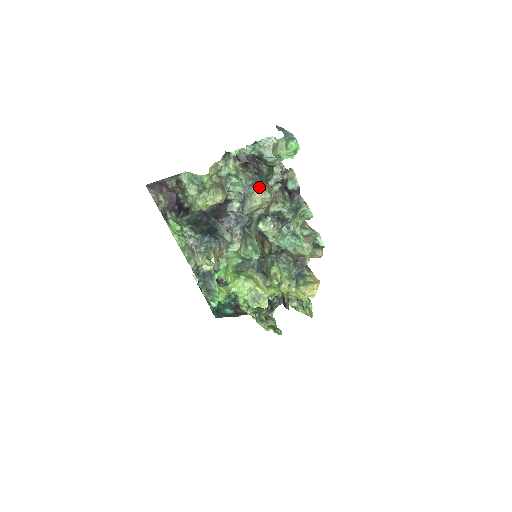
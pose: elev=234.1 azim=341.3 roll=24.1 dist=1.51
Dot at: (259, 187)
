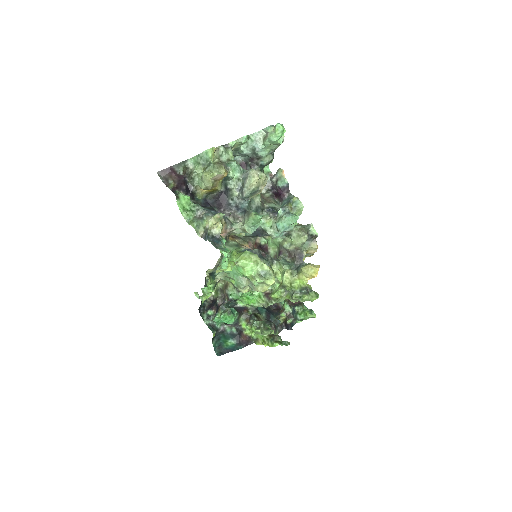
Dot at: occluded
